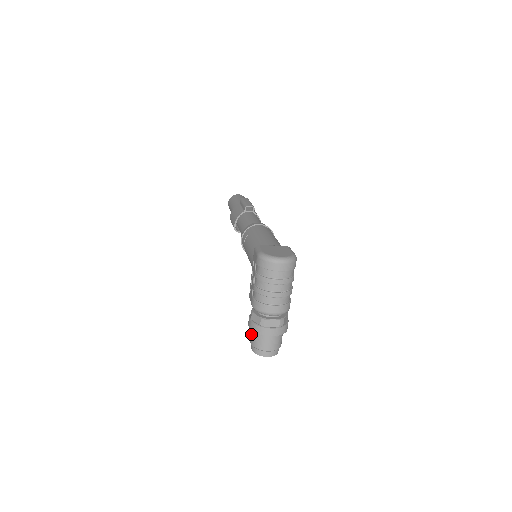
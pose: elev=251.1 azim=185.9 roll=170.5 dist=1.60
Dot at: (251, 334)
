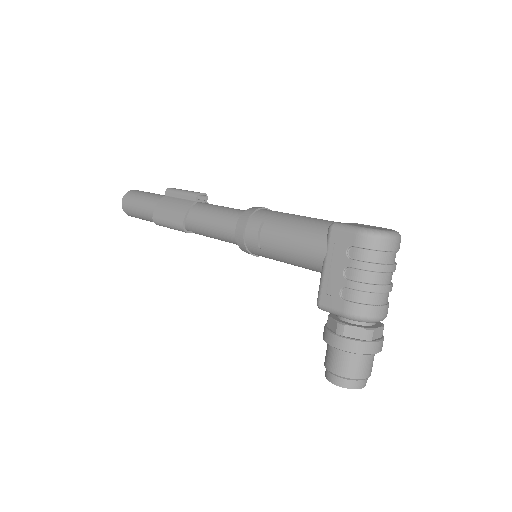
Dot at: (337, 360)
